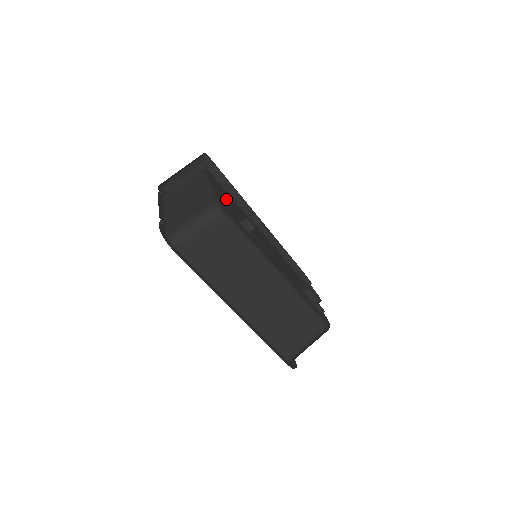
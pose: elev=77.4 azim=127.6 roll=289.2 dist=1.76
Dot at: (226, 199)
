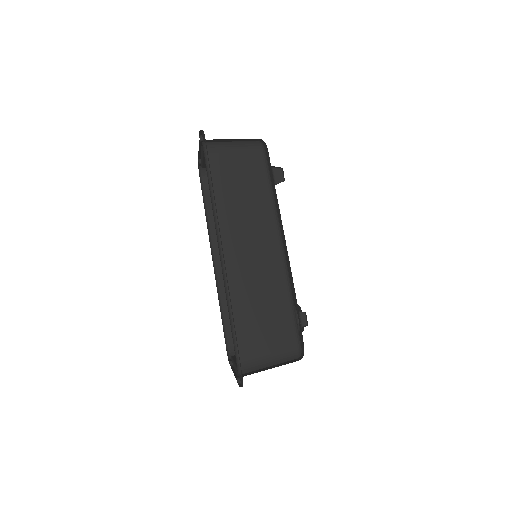
Dot at: occluded
